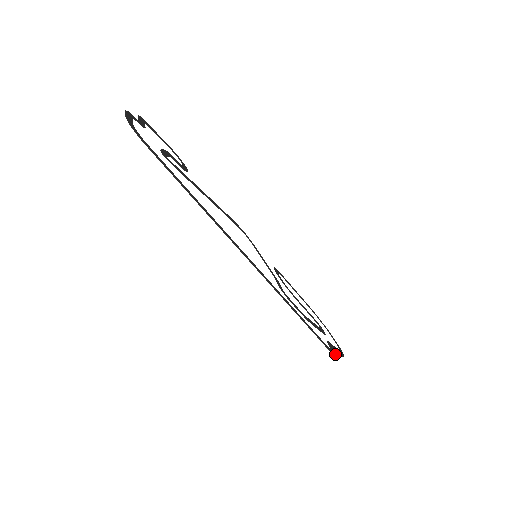
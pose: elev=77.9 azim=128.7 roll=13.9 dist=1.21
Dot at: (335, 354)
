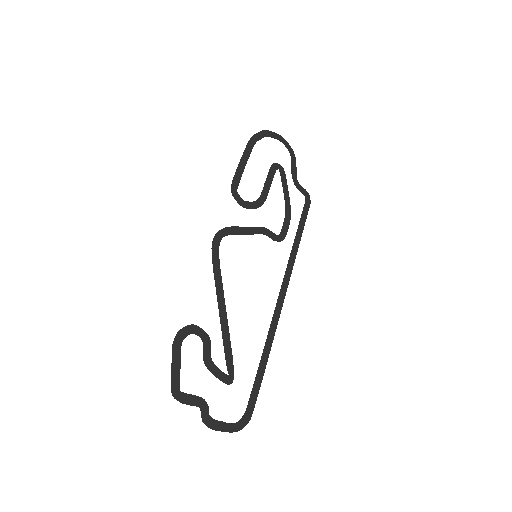
Dot at: (306, 191)
